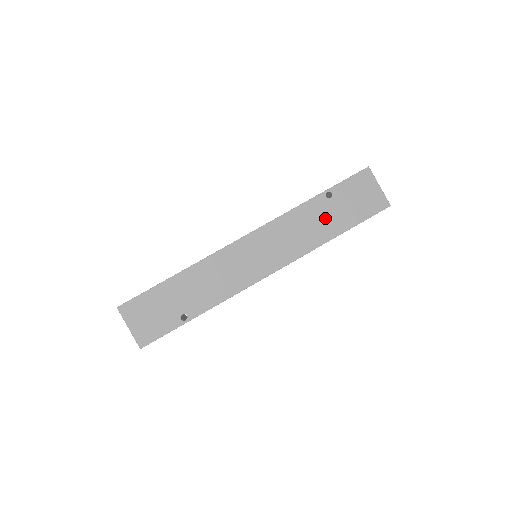
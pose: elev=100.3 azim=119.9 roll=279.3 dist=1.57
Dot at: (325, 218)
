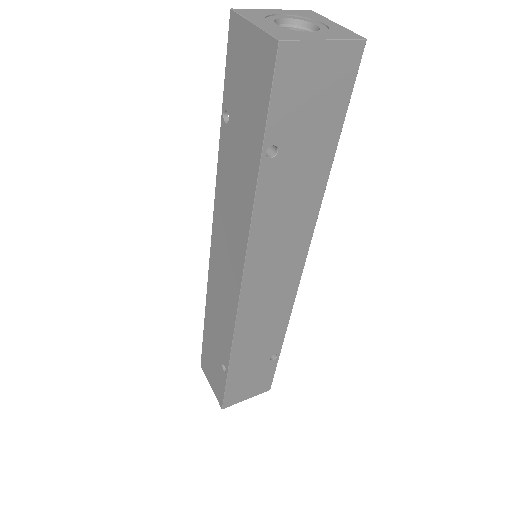
Dot at: (297, 174)
